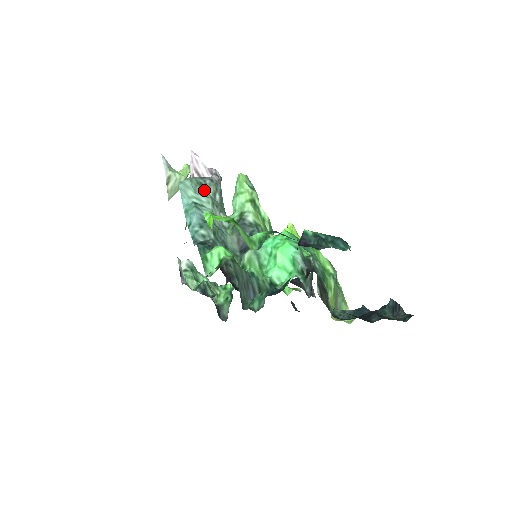
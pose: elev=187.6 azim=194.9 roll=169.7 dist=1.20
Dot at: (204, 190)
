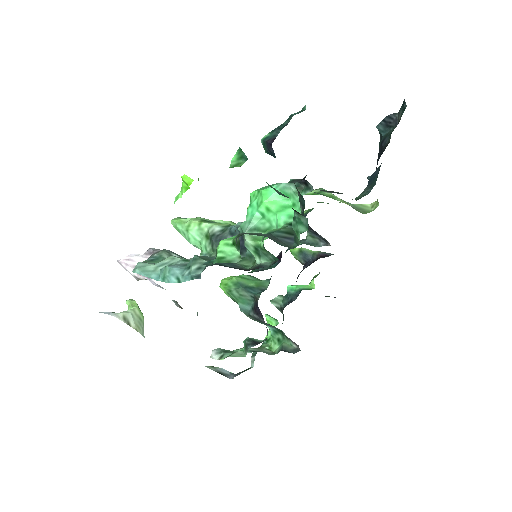
Dot at: (159, 260)
